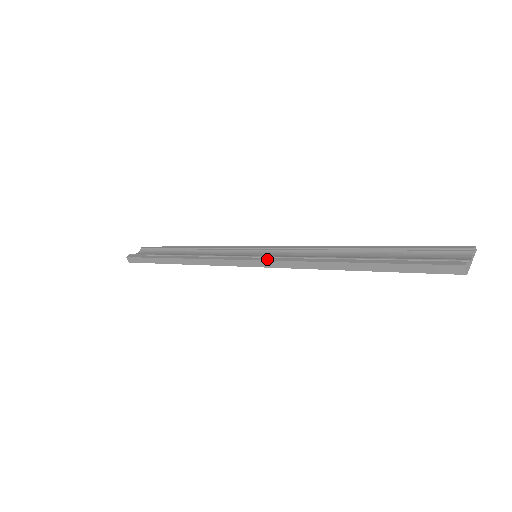
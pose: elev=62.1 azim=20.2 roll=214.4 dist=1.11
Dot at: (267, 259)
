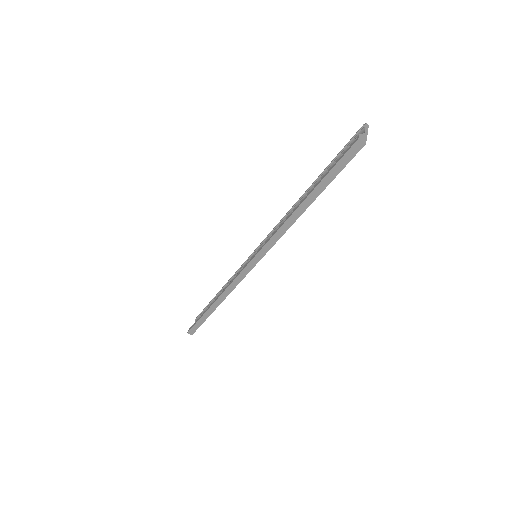
Dot at: (259, 250)
